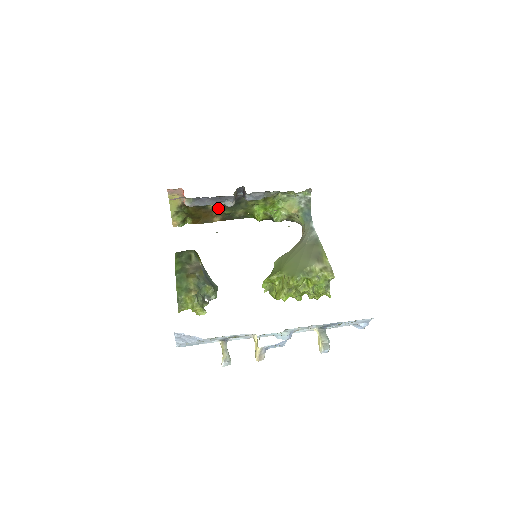
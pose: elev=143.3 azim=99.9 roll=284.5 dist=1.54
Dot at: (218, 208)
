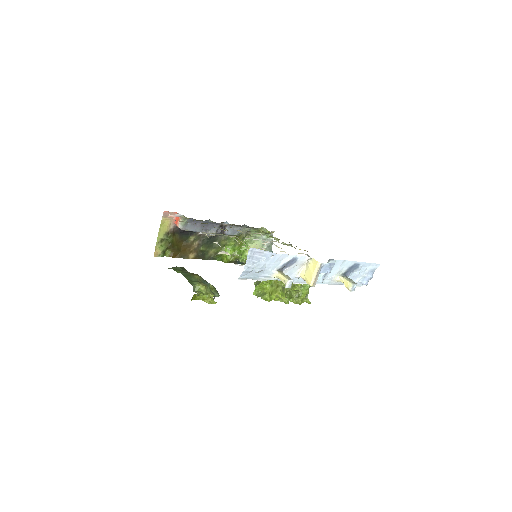
Dot at: (196, 243)
